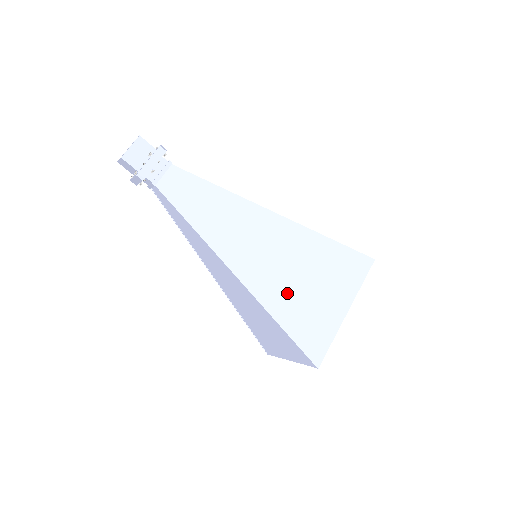
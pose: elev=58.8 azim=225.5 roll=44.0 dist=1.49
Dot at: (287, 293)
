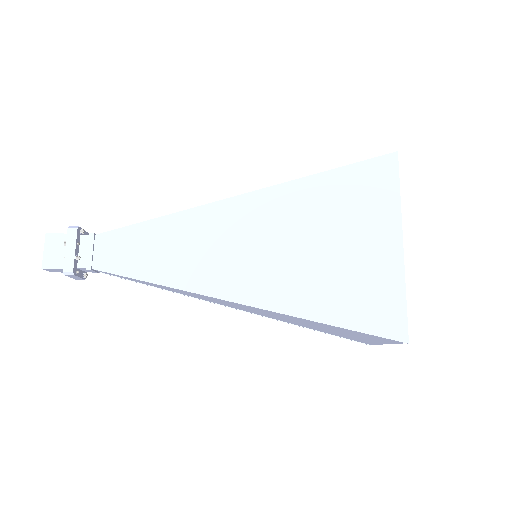
Dot at: (304, 277)
